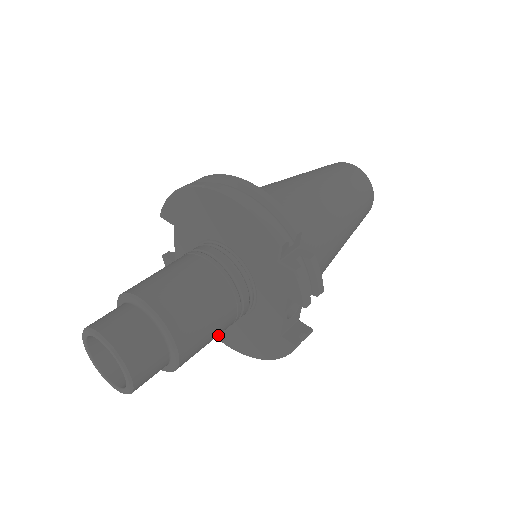
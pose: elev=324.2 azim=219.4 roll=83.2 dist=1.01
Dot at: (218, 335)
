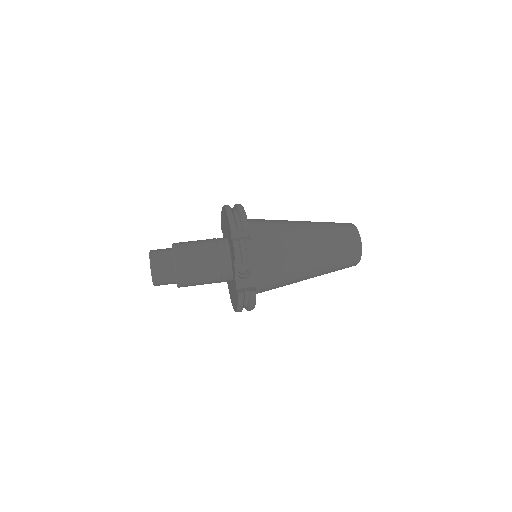
Dot at: (232, 302)
